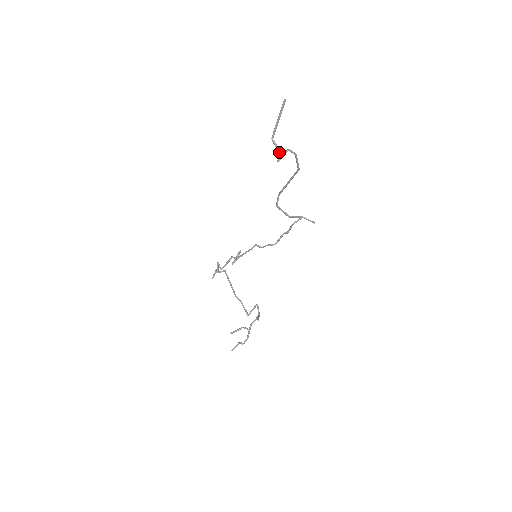
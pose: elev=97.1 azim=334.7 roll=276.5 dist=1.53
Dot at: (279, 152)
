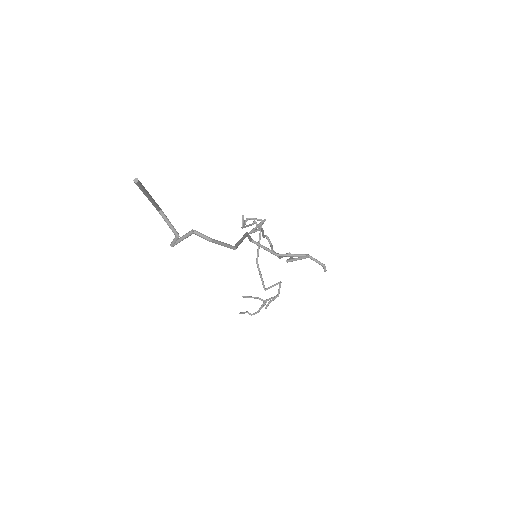
Dot at: (173, 232)
